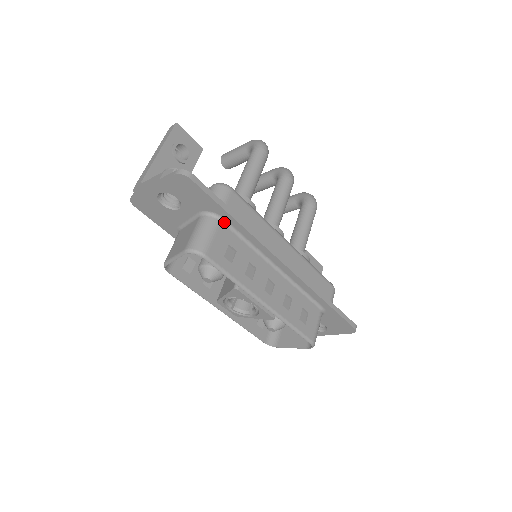
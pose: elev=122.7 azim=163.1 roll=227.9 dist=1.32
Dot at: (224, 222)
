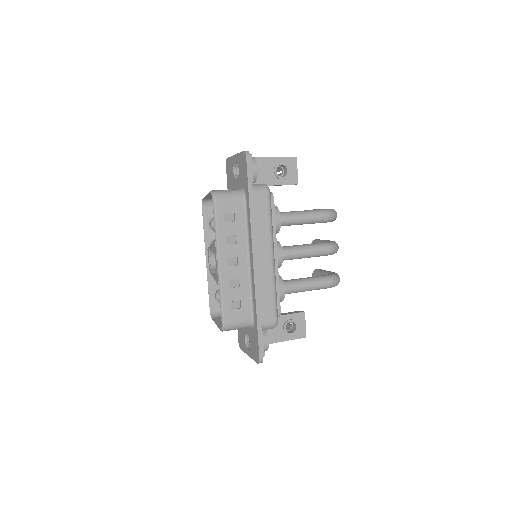
Dot at: (245, 201)
